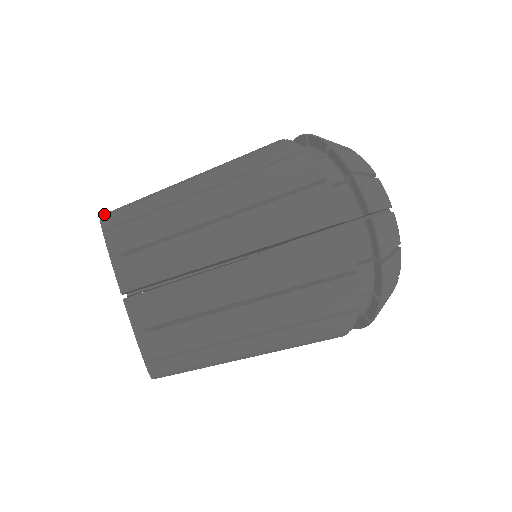
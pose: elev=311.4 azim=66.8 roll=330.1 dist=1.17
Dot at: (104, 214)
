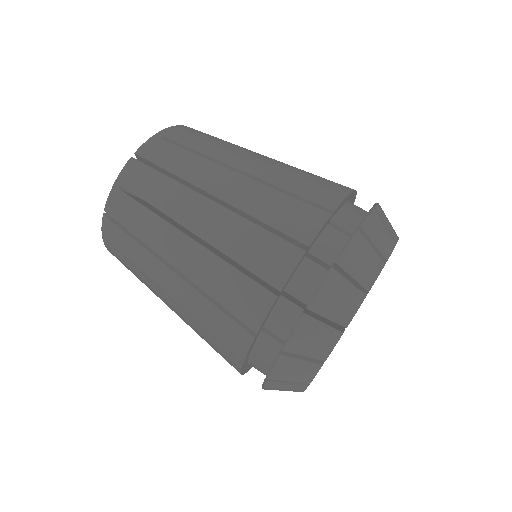
Dot at: (120, 179)
